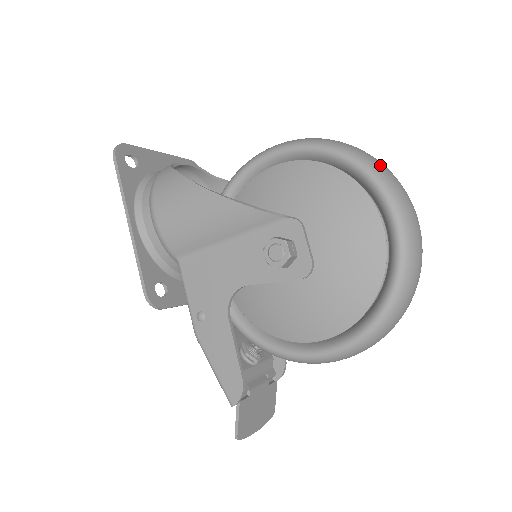
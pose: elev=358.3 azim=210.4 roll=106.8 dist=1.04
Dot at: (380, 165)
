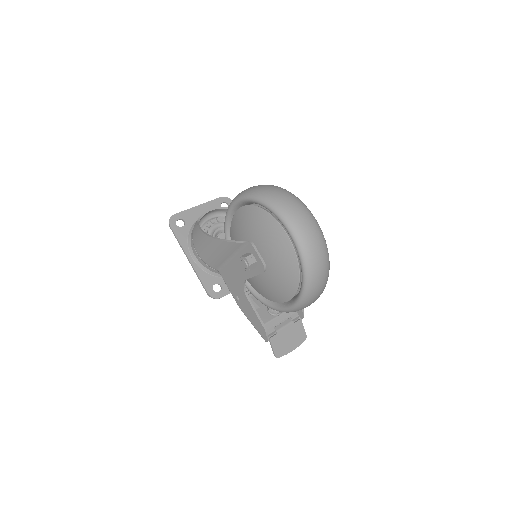
Dot at: (278, 200)
